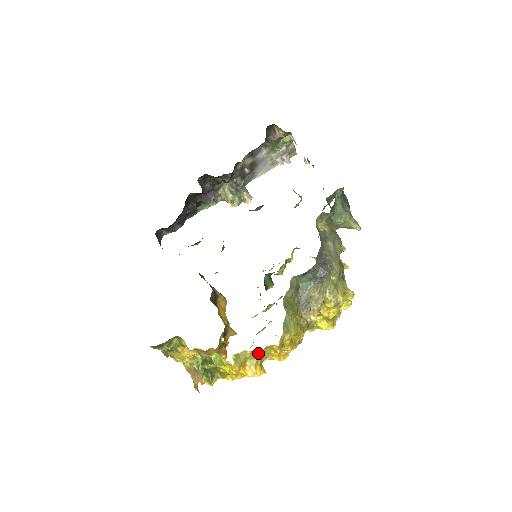
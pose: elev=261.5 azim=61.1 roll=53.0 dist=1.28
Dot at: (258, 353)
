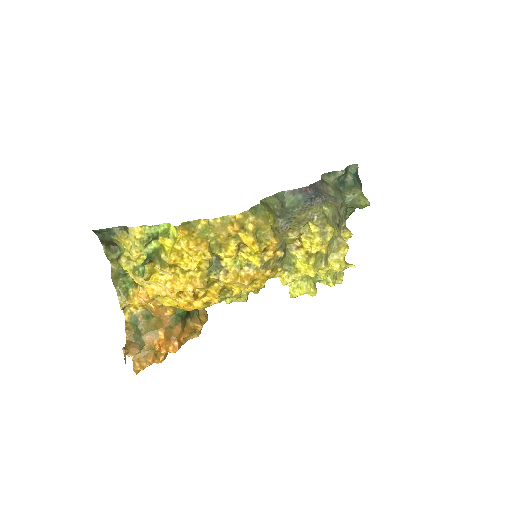
Dot at: (212, 221)
